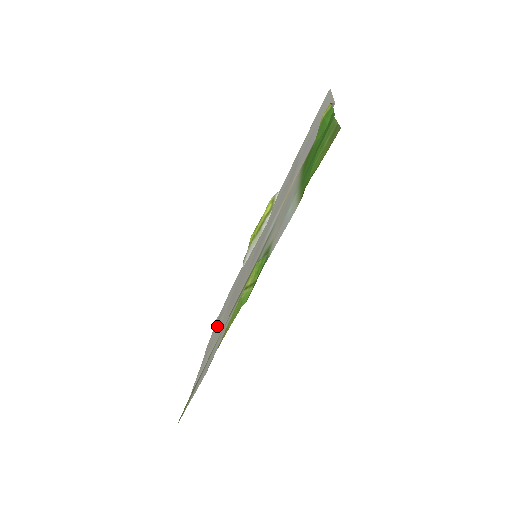
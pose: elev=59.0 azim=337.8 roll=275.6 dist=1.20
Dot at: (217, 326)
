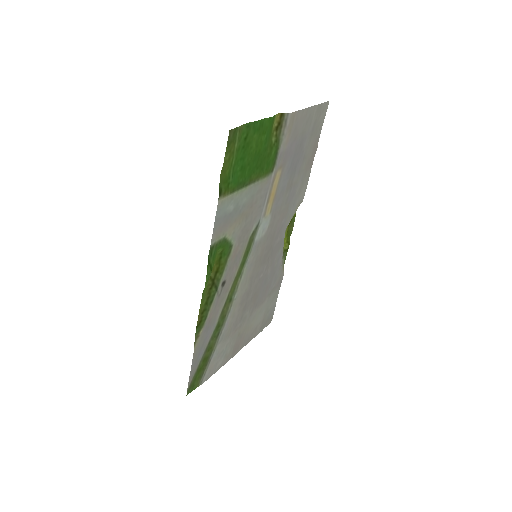
Dot at: (252, 324)
